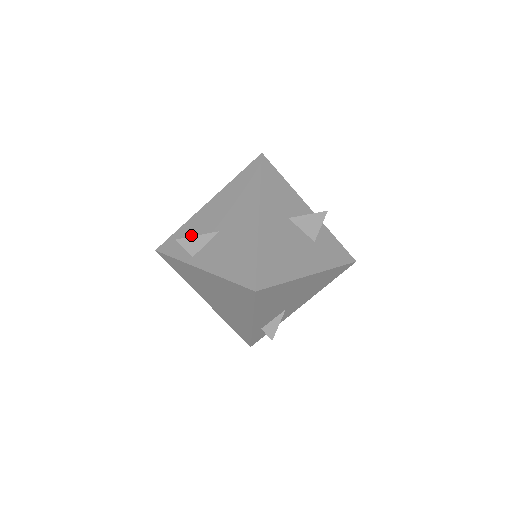
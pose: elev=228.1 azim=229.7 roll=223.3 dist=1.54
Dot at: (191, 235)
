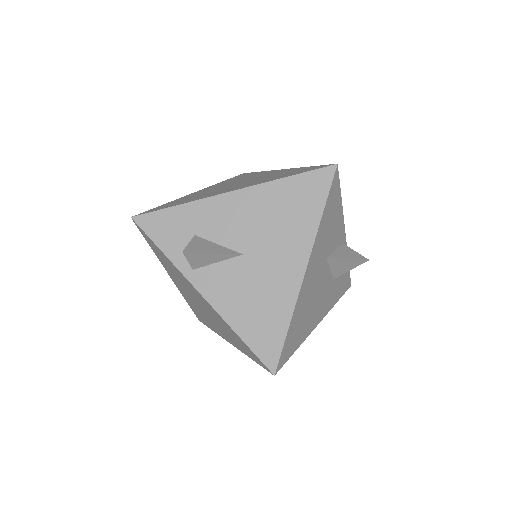
Dot at: (196, 231)
